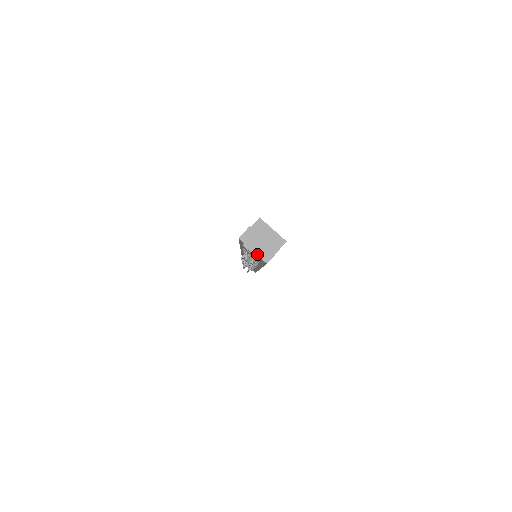
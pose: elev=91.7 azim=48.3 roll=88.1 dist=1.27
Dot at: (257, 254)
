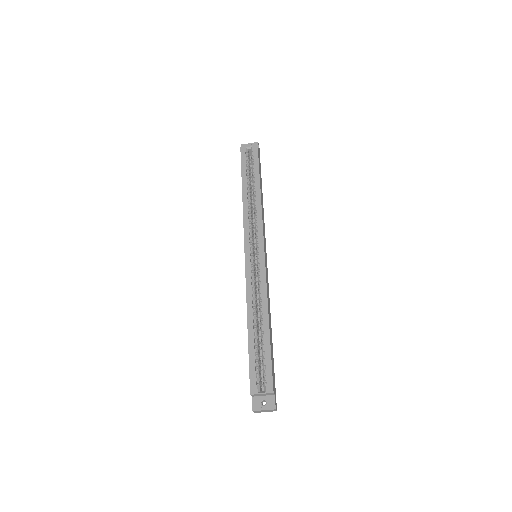
Dot at: occluded
